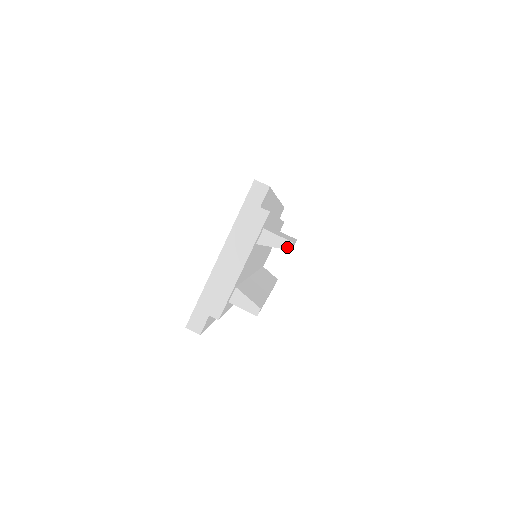
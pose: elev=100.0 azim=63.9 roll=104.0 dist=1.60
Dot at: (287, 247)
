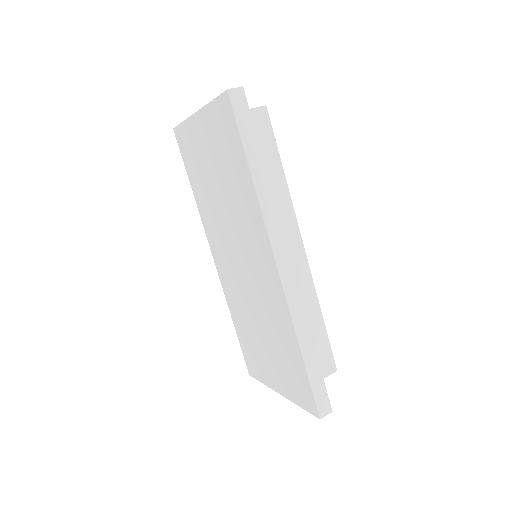
Dot at: occluded
